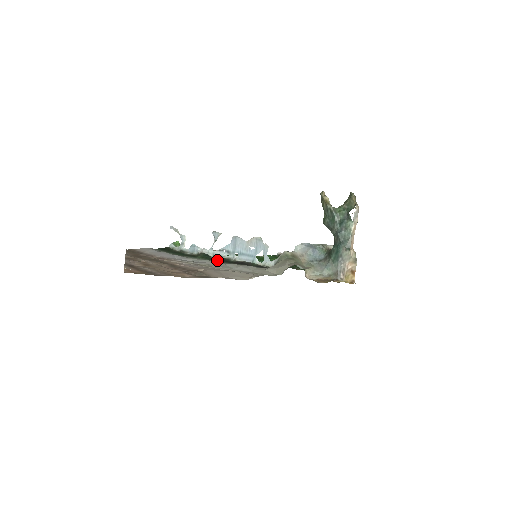
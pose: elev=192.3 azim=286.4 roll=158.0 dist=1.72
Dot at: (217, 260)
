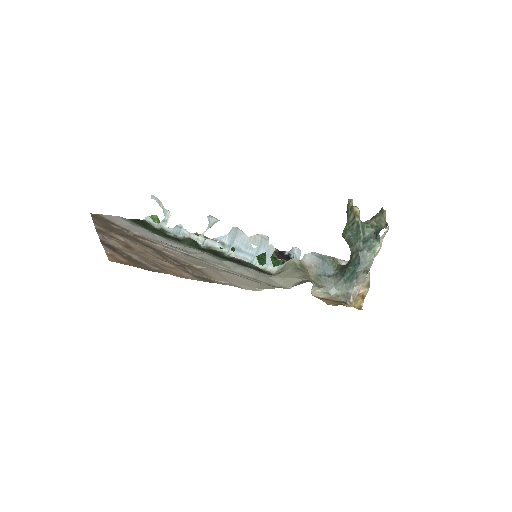
Dot at: (209, 252)
